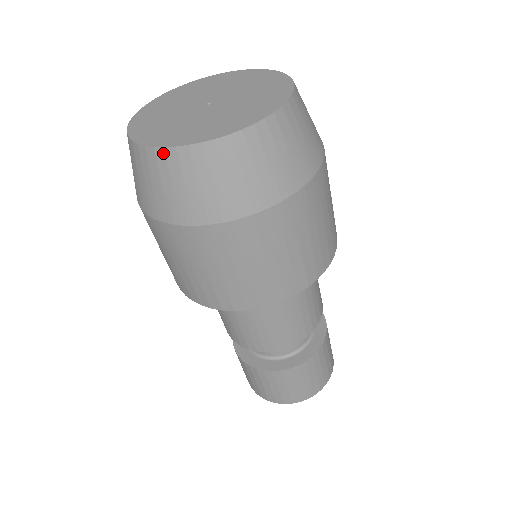
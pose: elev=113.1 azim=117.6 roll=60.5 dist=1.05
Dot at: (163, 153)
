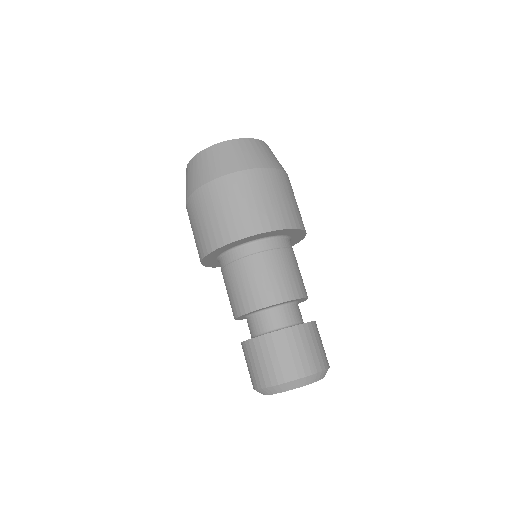
Dot at: (211, 148)
